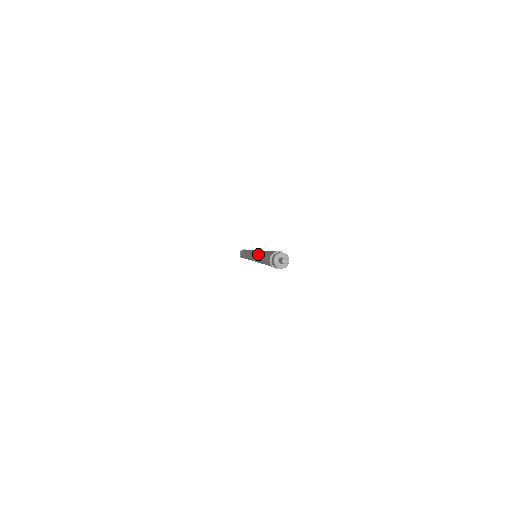
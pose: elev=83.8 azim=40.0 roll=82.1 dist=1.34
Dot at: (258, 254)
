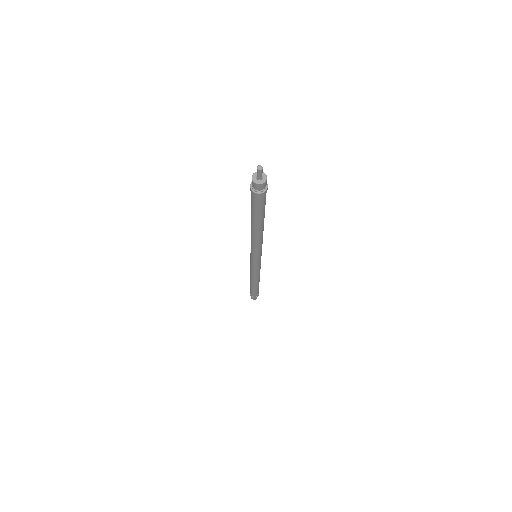
Dot at: occluded
